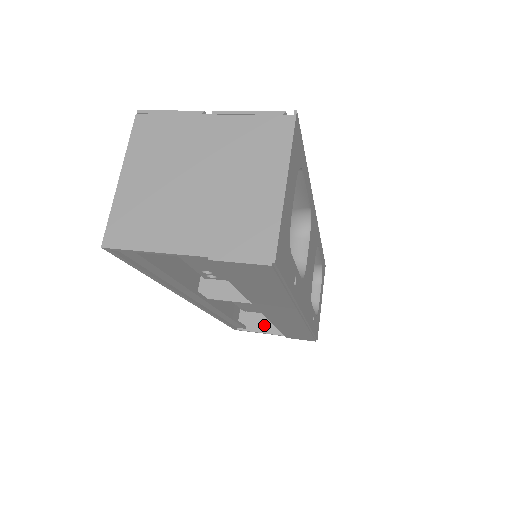
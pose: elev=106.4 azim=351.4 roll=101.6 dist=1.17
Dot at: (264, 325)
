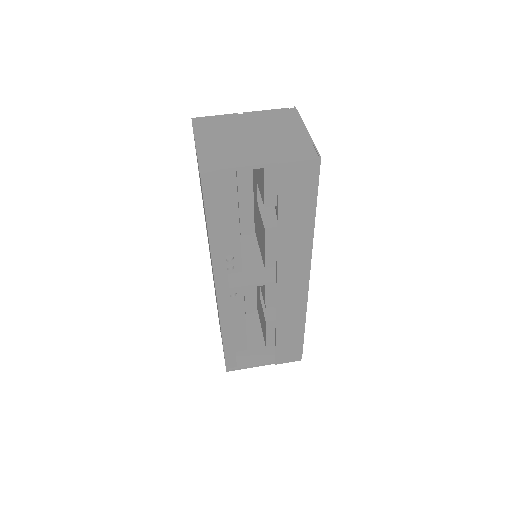
Dot at: (253, 359)
